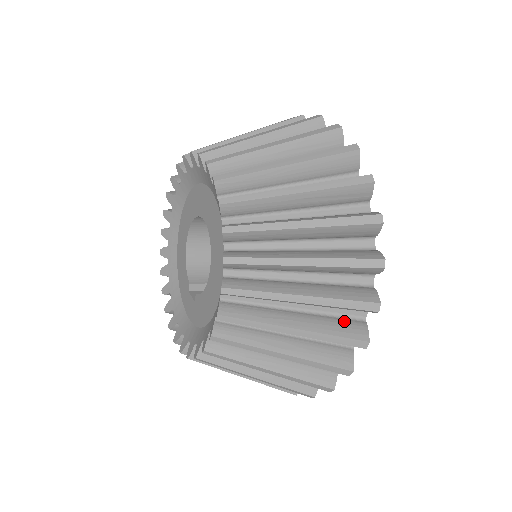
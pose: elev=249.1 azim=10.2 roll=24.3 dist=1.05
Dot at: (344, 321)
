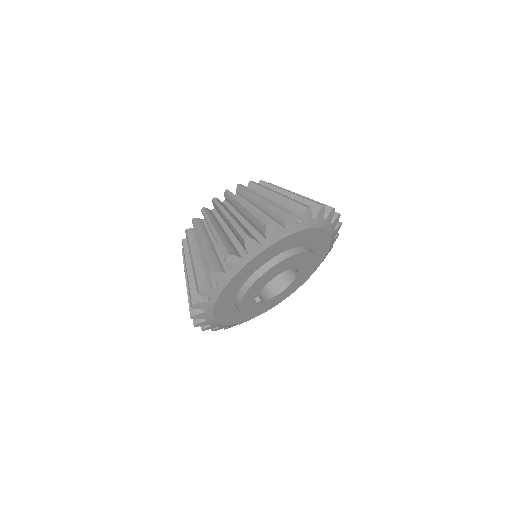
Dot at: (251, 234)
